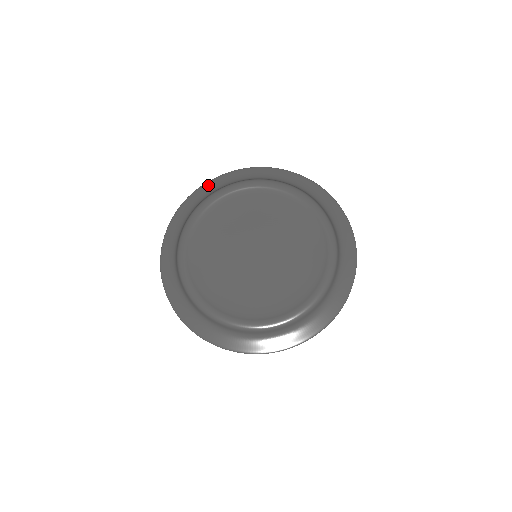
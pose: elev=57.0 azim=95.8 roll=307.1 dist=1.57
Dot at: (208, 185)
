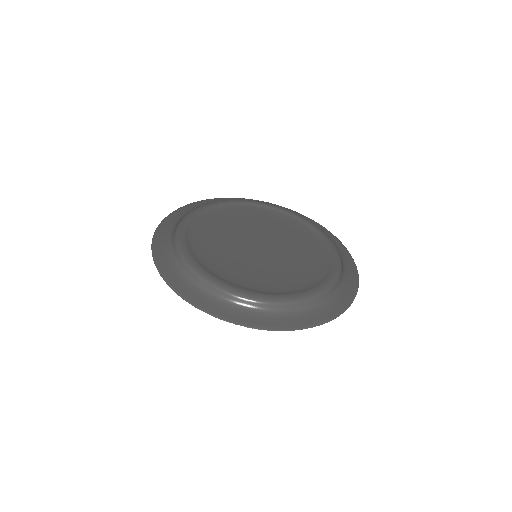
Dot at: (221, 199)
